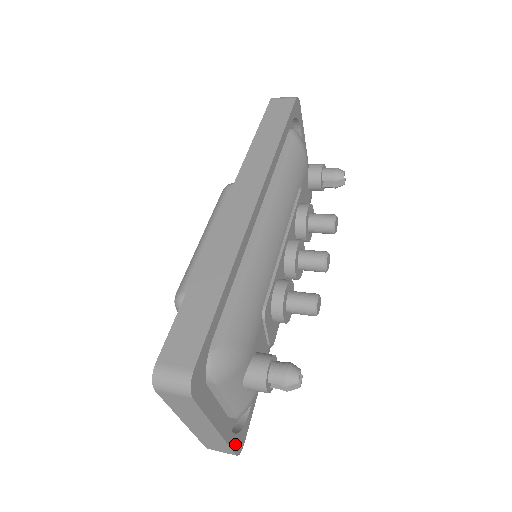
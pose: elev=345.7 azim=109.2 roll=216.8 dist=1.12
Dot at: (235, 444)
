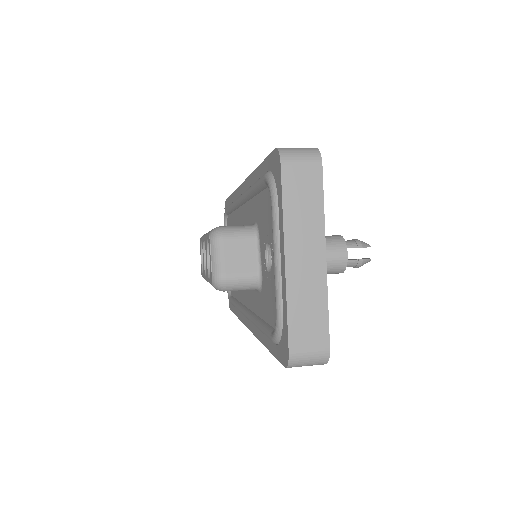
Dot at: (326, 331)
